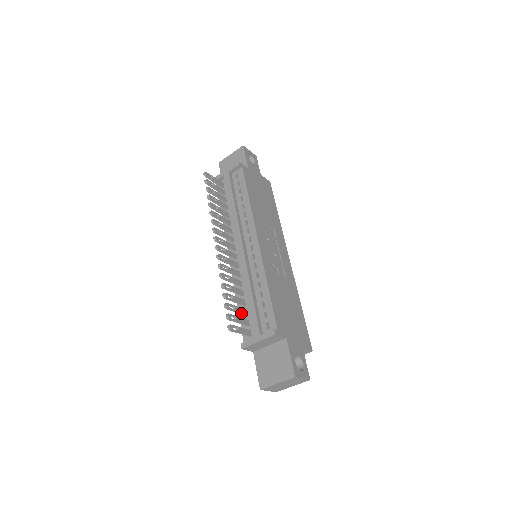
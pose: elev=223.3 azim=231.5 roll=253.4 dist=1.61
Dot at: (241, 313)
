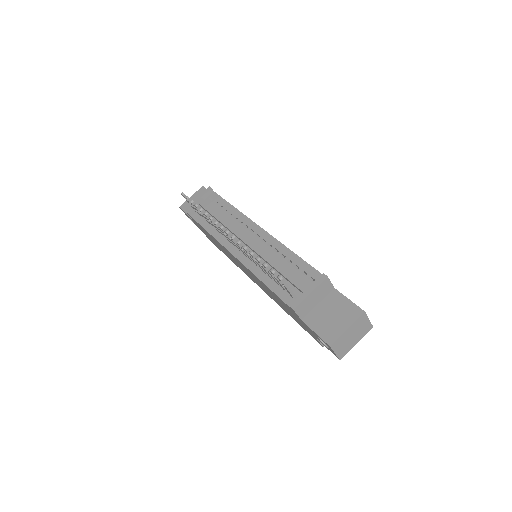
Dot at: occluded
